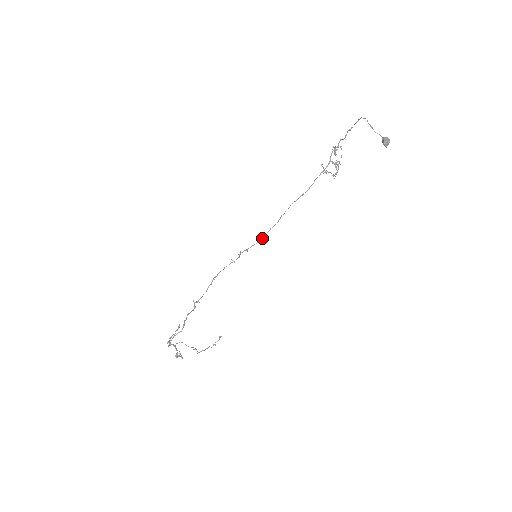
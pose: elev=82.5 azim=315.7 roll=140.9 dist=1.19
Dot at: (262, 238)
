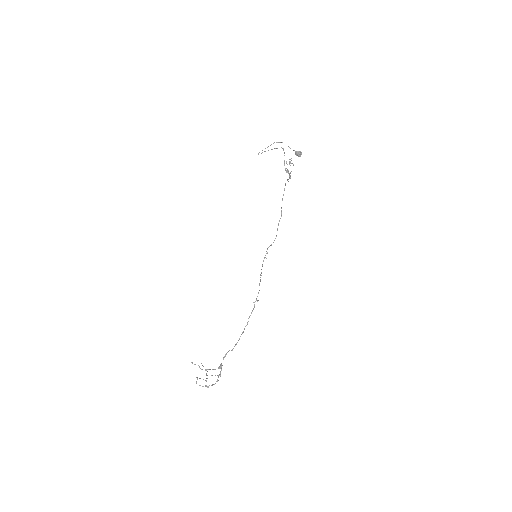
Dot at: occluded
